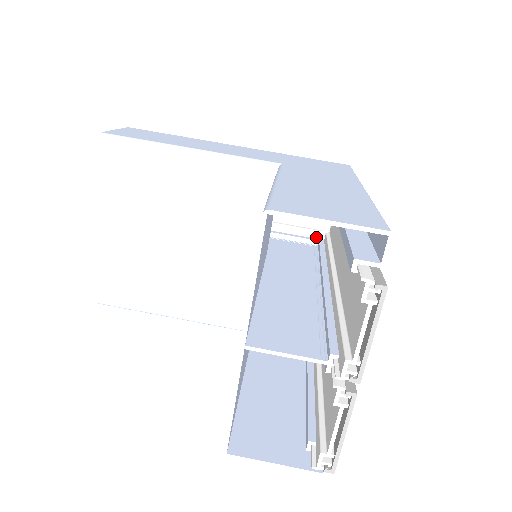
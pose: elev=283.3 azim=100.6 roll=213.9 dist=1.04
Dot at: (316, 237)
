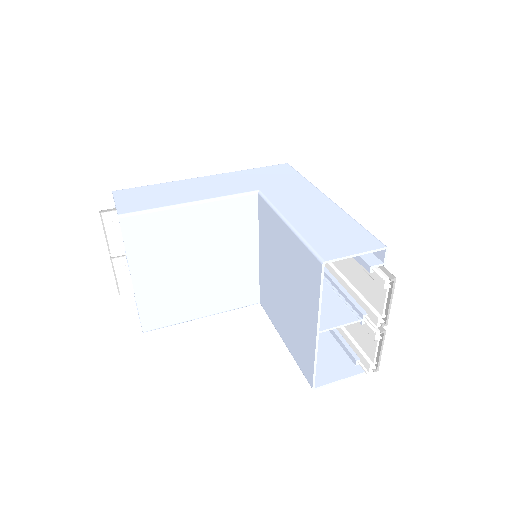
Dot at: occluded
